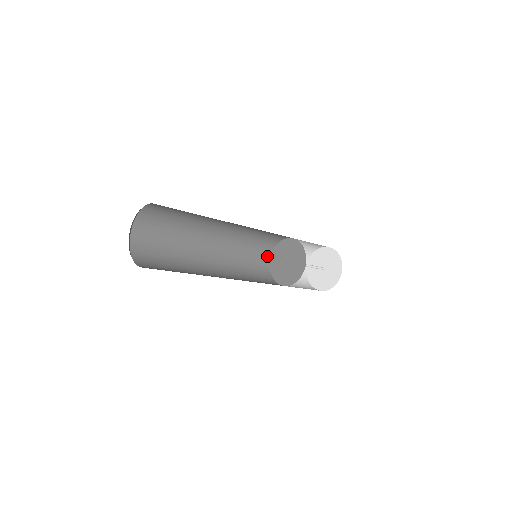
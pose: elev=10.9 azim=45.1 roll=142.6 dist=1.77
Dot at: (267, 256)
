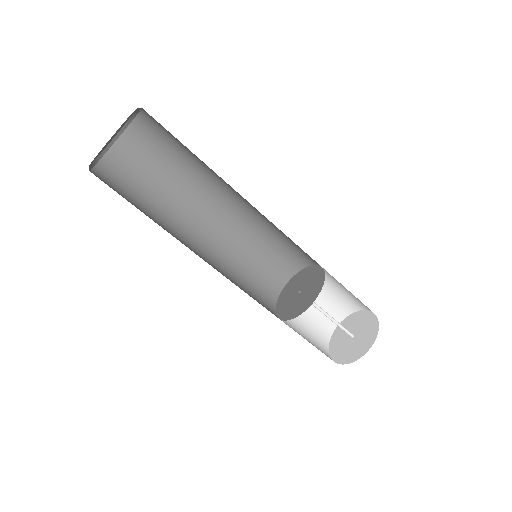
Dot at: (271, 311)
